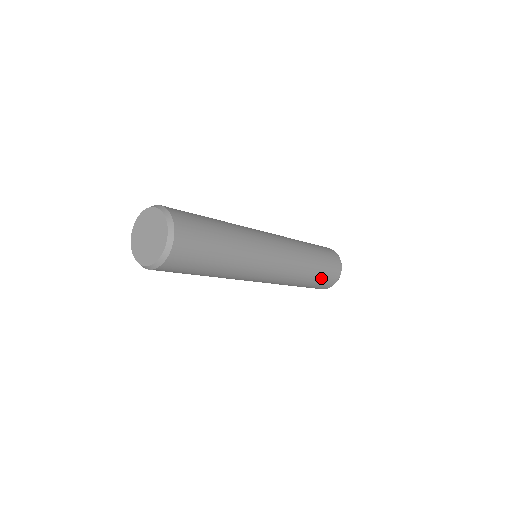
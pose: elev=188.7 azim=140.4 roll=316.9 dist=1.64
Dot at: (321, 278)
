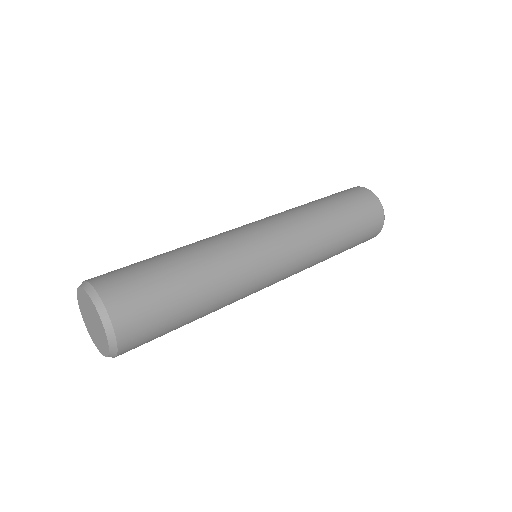
Dot at: occluded
